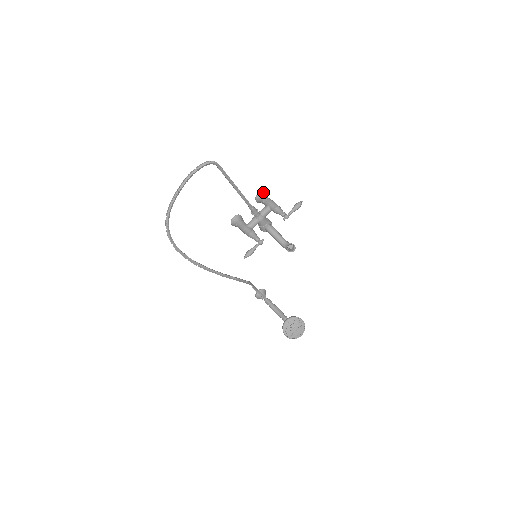
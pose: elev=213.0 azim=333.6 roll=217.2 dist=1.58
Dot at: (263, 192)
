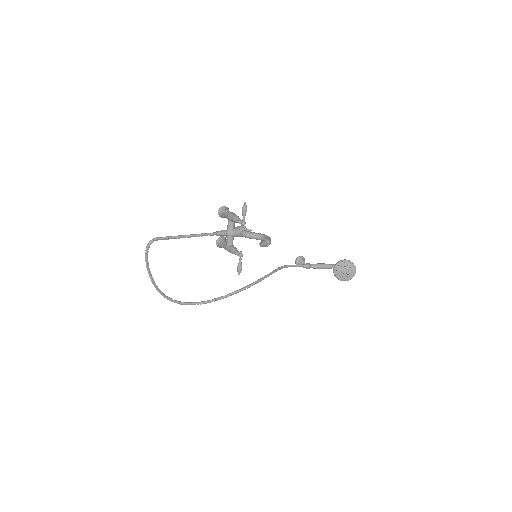
Dot at: (221, 209)
